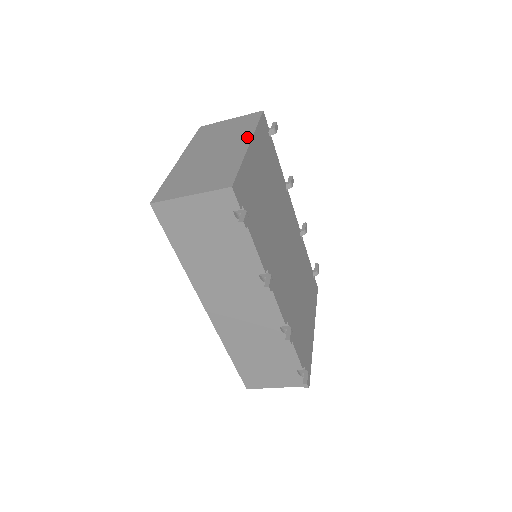
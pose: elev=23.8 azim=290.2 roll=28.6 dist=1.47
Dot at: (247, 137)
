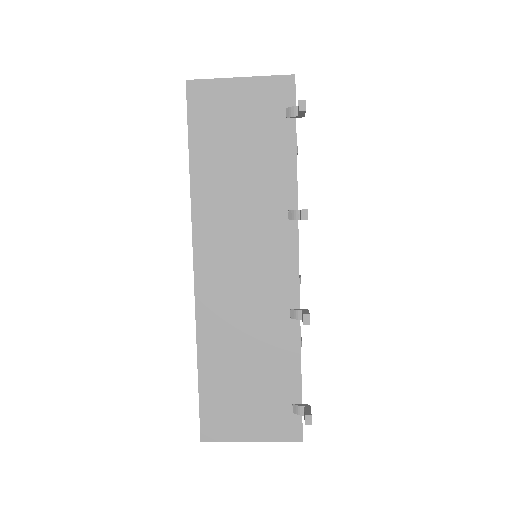
Dot at: occluded
